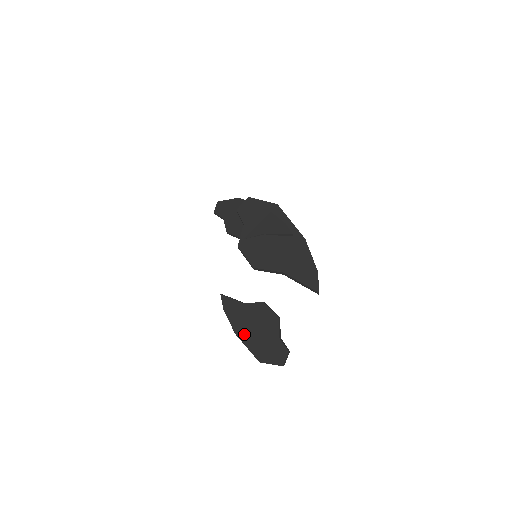
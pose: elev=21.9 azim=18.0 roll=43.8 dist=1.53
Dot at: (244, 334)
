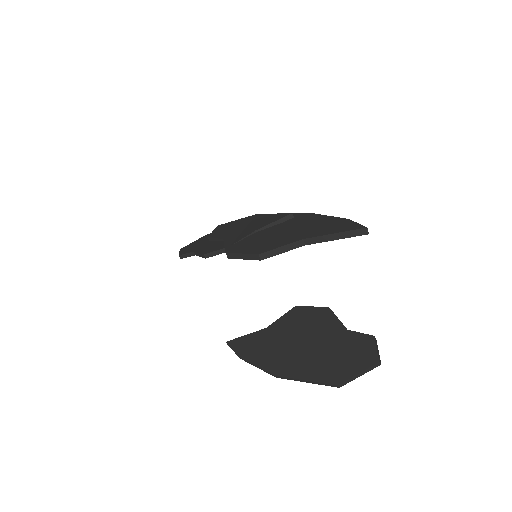
Dot at: (288, 365)
